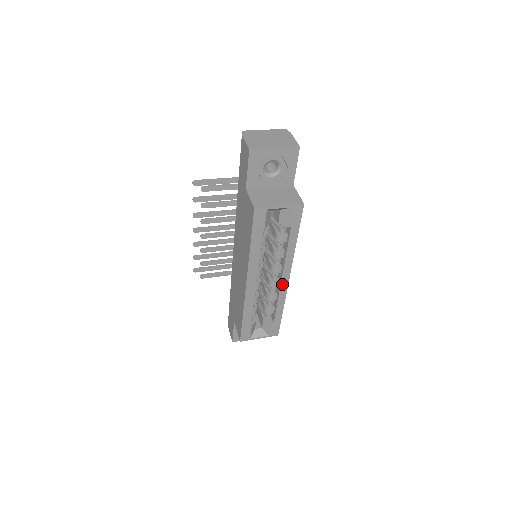
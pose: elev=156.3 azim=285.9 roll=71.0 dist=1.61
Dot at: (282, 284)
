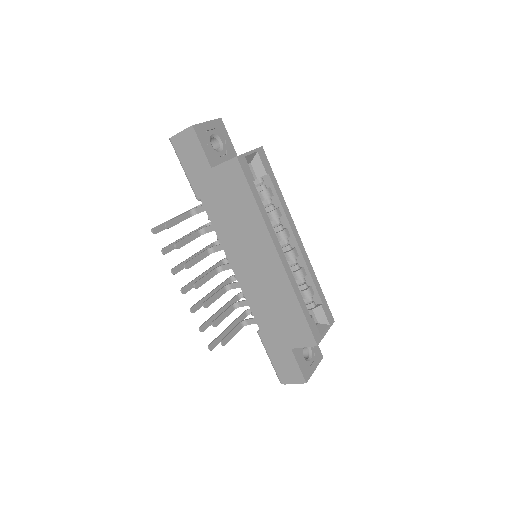
Dot at: (299, 247)
